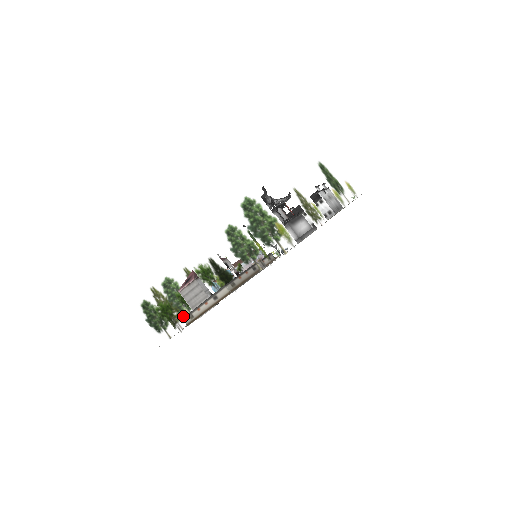
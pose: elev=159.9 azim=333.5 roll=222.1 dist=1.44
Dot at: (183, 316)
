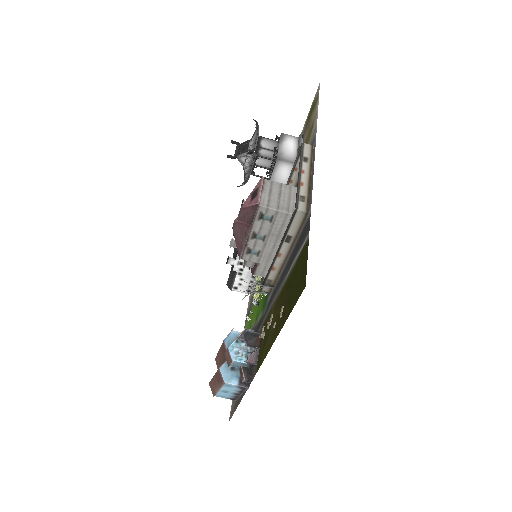
Dot at: occluded
